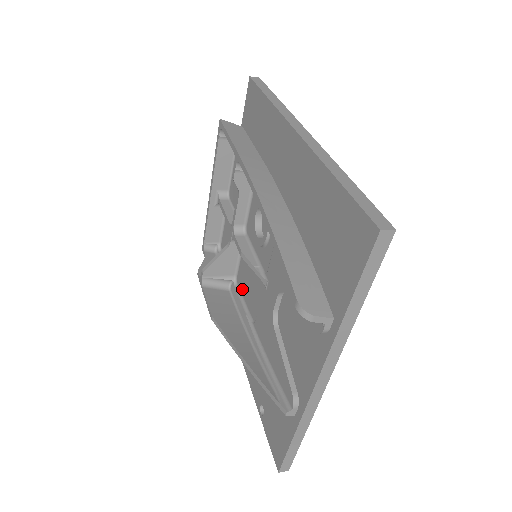
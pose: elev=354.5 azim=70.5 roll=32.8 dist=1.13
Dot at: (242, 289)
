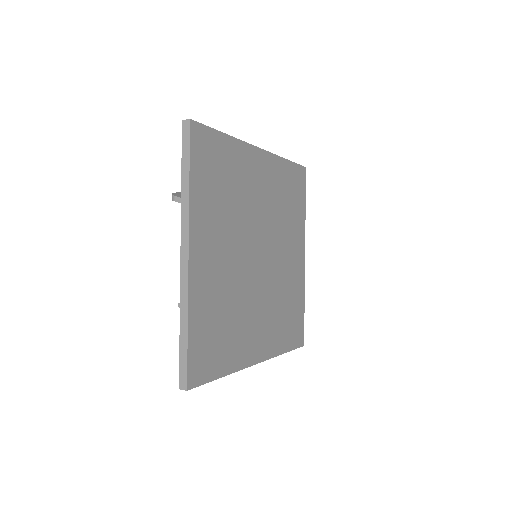
Dot at: occluded
